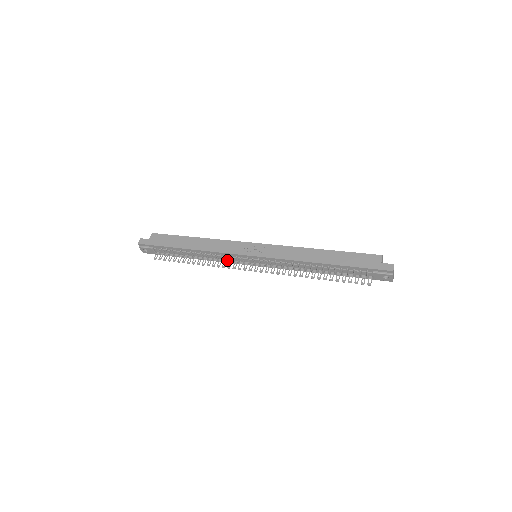
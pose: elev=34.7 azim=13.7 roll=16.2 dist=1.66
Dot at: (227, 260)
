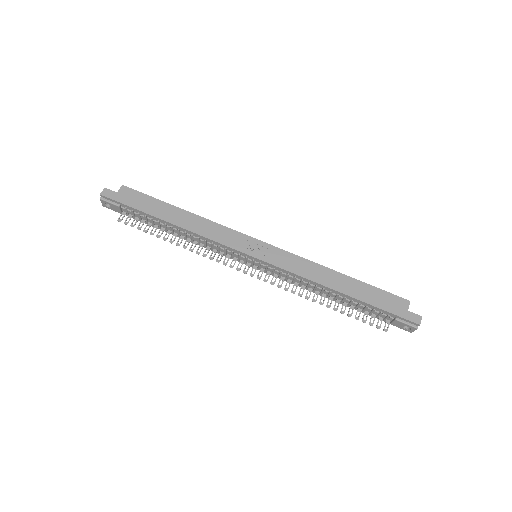
Dot at: (217, 250)
